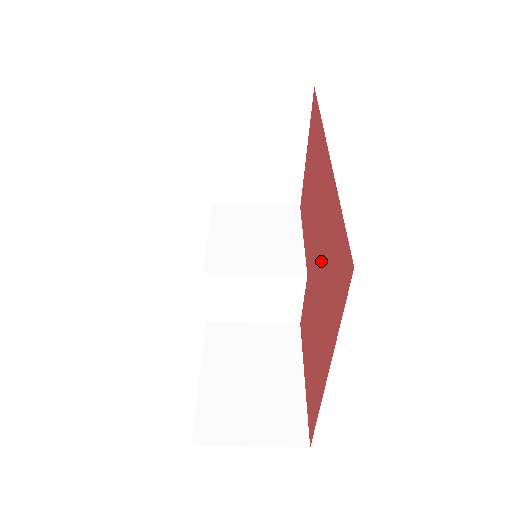
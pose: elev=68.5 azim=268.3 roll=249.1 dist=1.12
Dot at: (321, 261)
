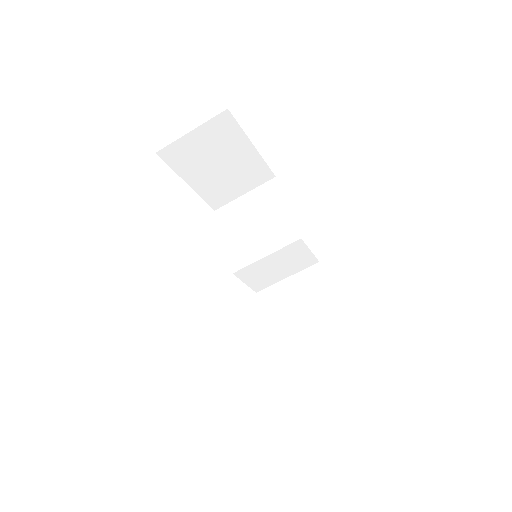
Dot at: occluded
